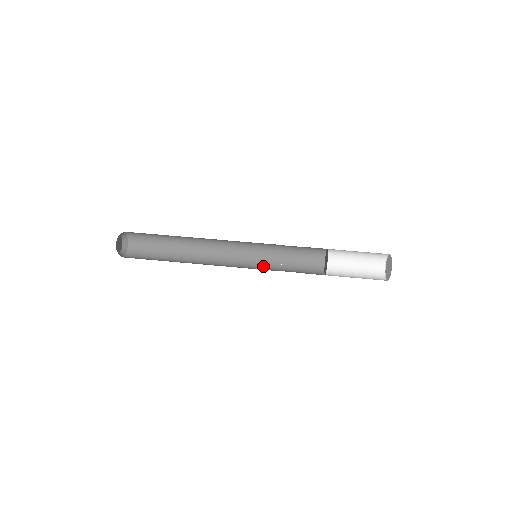
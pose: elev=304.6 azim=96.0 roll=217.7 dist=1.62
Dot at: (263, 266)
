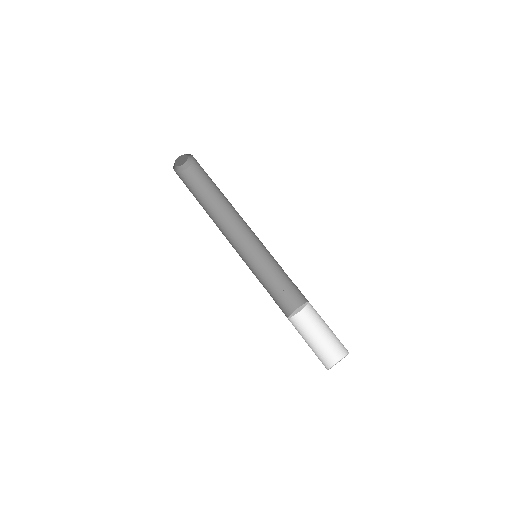
Dot at: (266, 261)
